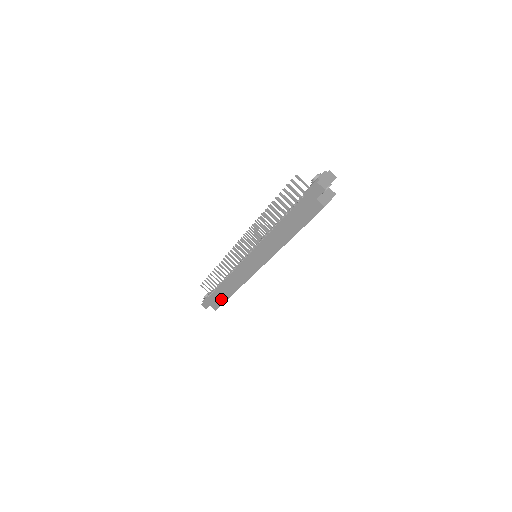
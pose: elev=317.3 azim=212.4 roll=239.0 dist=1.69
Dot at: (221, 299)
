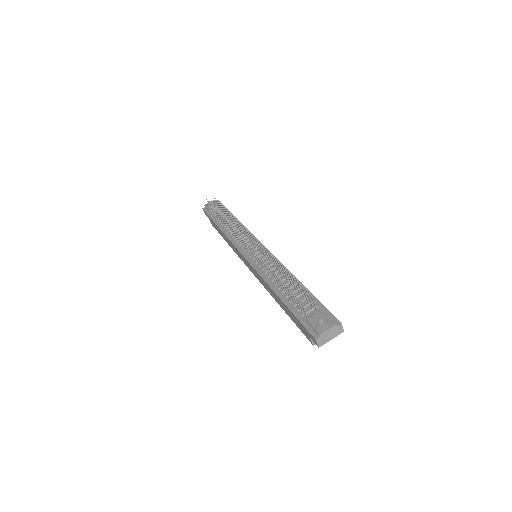
Dot at: (218, 230)
